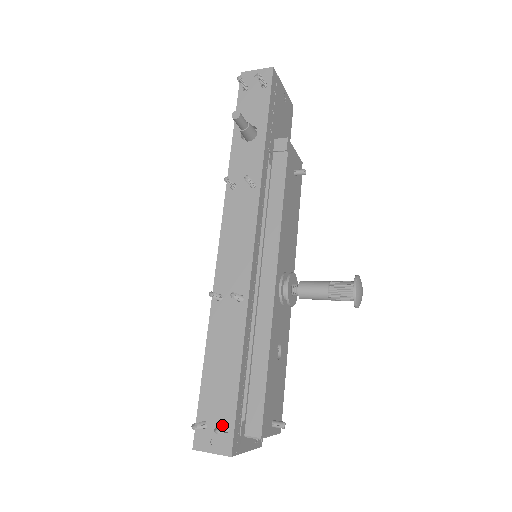
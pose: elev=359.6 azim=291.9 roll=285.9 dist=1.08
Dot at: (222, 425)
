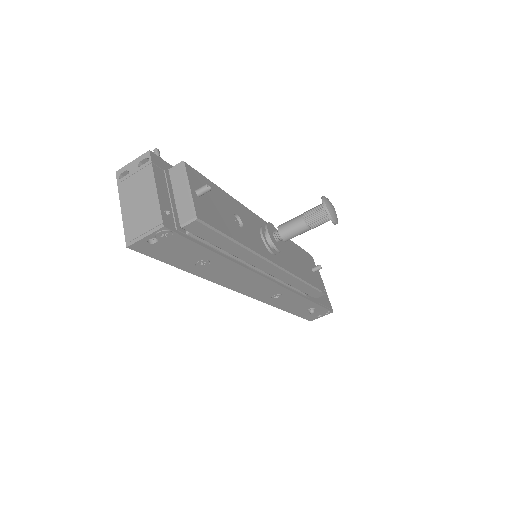
Dot at: occluded
